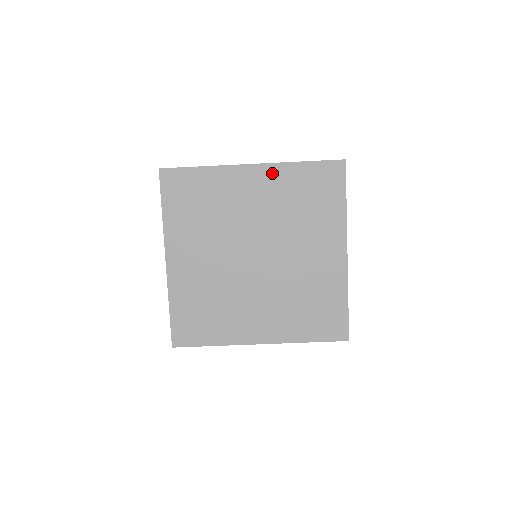
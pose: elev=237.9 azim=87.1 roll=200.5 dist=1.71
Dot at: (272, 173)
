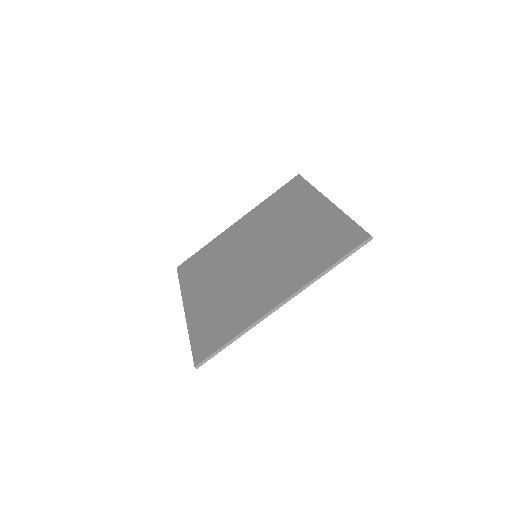
Dot at: (252, 214)
